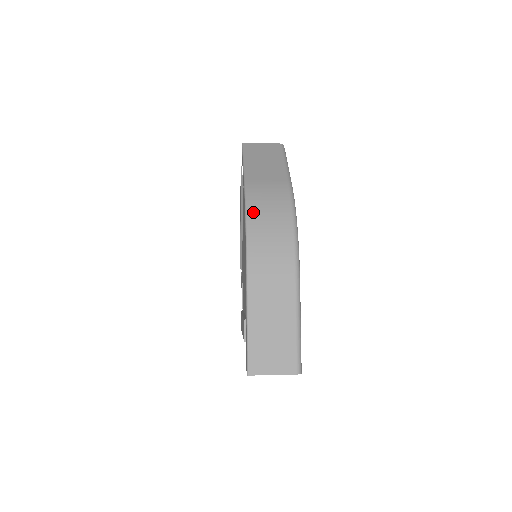
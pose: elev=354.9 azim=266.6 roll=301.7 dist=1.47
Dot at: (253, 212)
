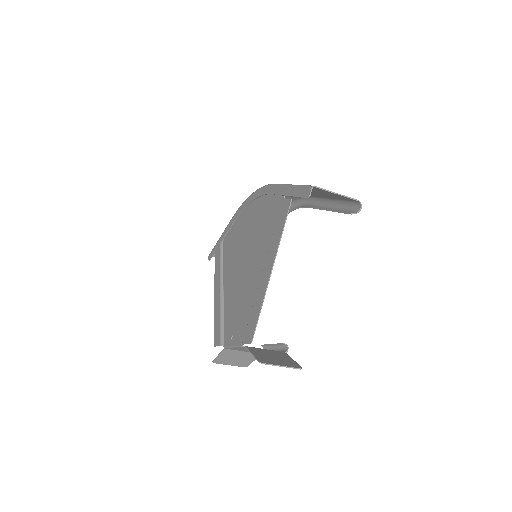
Dot at: occluded
